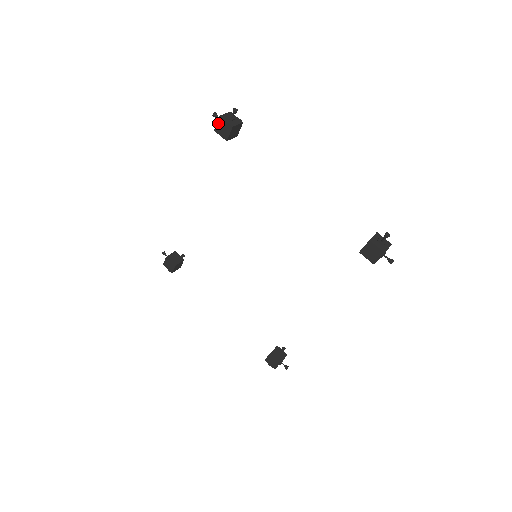
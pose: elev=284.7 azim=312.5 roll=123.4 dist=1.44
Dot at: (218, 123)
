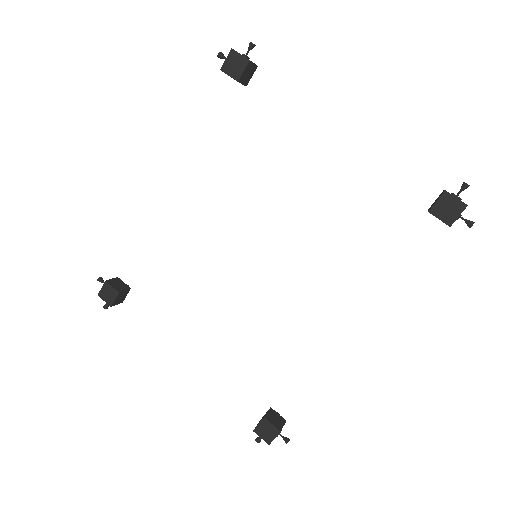
Dot at: (228, 58)
